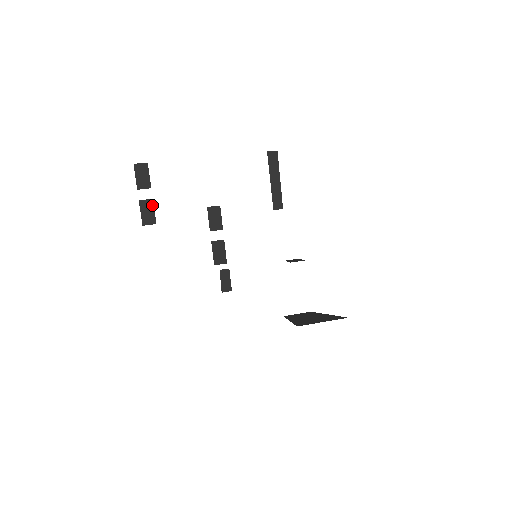
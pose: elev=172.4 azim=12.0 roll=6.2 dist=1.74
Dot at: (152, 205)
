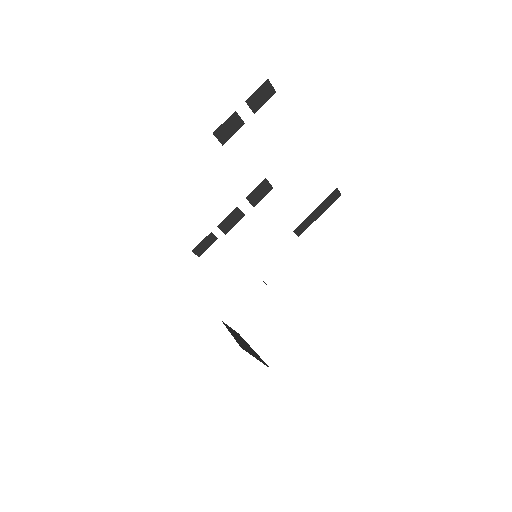
Dot at: (238, 127)
